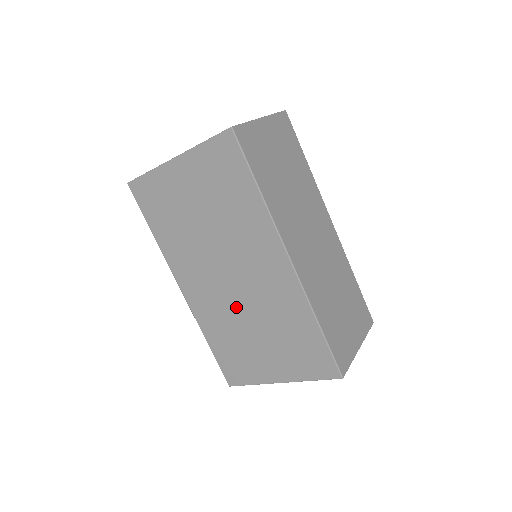
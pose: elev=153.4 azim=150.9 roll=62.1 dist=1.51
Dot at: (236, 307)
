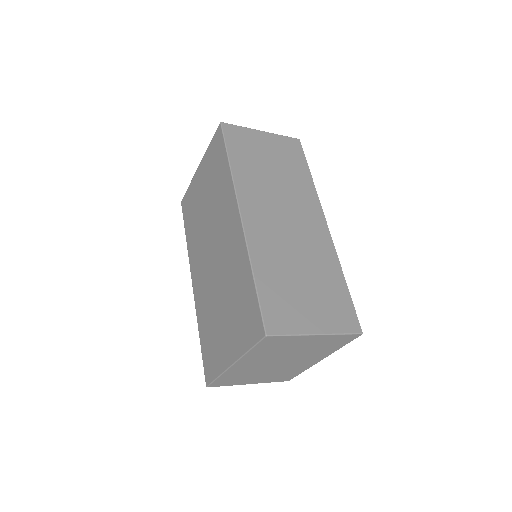
Dot at: (214, 284)
